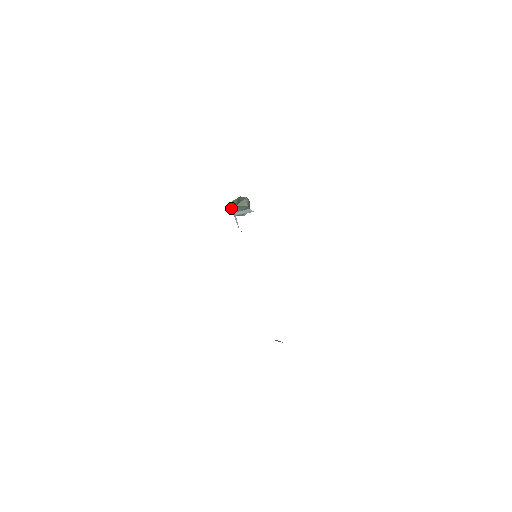
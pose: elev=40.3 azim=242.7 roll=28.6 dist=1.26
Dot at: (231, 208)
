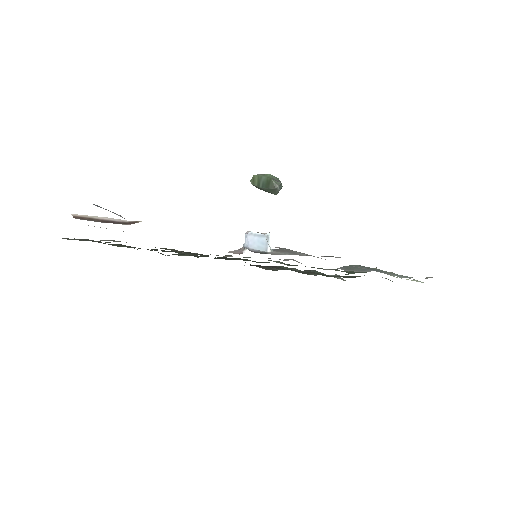
Dot at: (253, 184)
